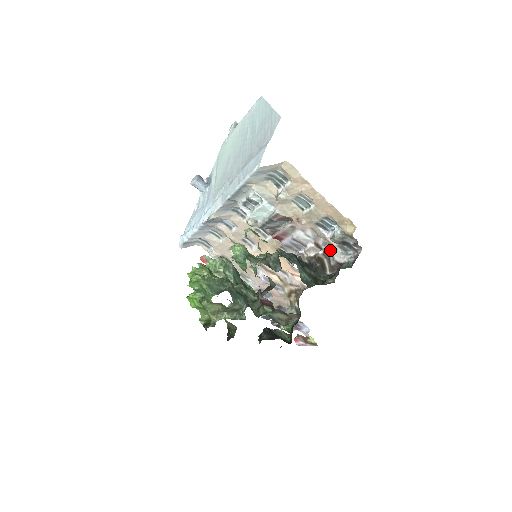
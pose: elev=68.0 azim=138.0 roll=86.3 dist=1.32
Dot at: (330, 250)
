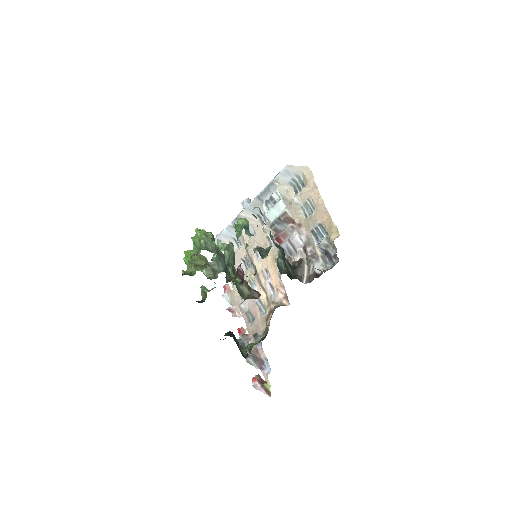
Dot at: (313, 258)
